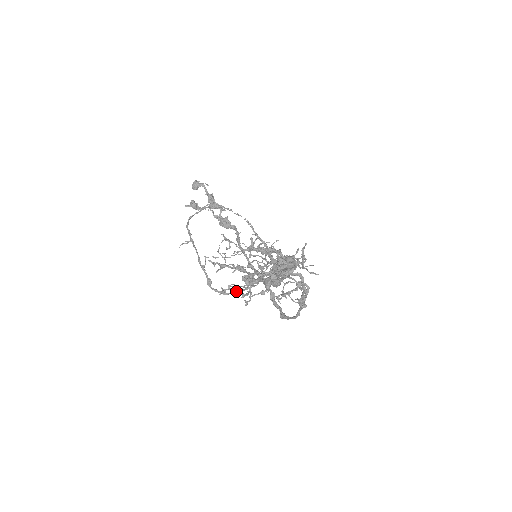
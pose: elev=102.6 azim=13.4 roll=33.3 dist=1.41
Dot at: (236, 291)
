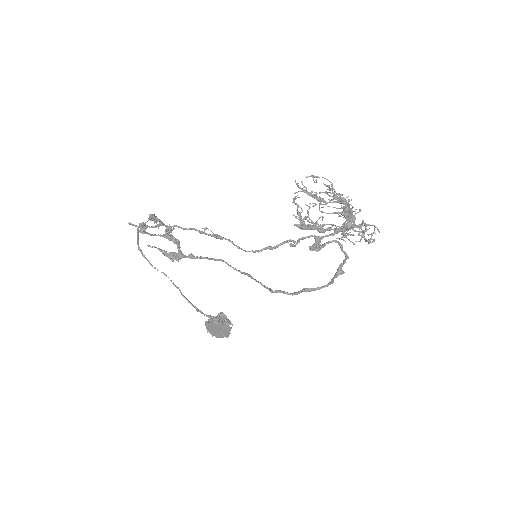
Dot at: (261, 249)
